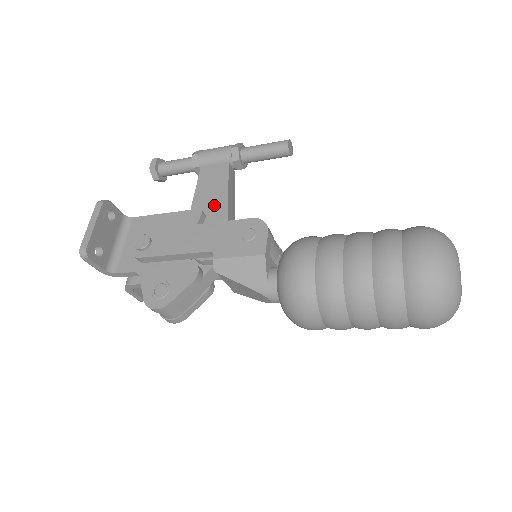
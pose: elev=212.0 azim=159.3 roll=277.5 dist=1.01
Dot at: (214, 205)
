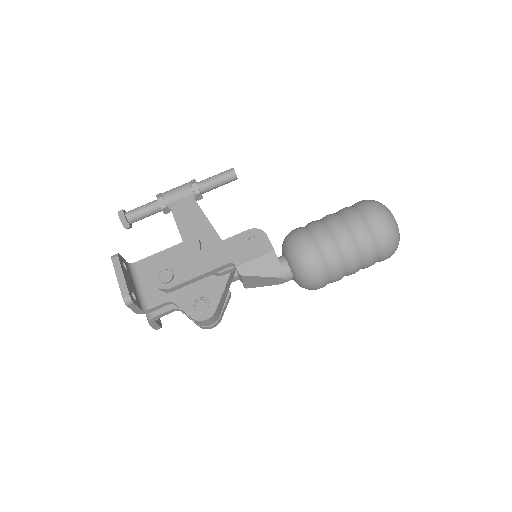
Dot at: (202, 231)
